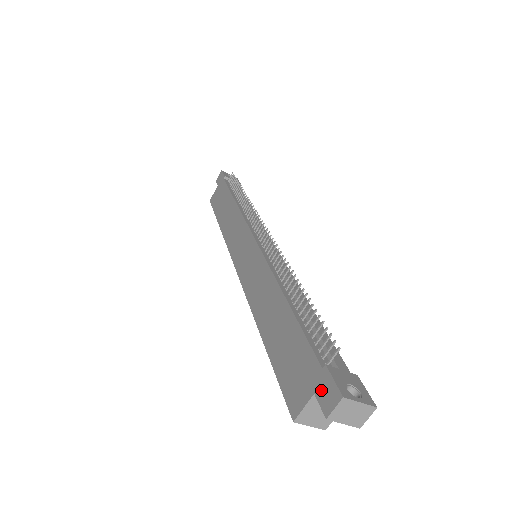
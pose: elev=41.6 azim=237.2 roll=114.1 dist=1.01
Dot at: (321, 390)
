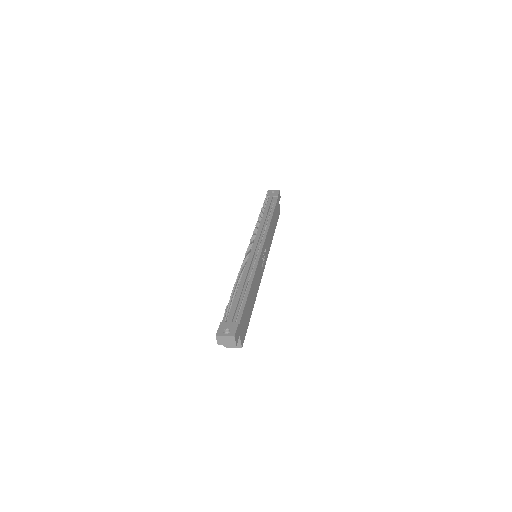
Dot at: occluded
